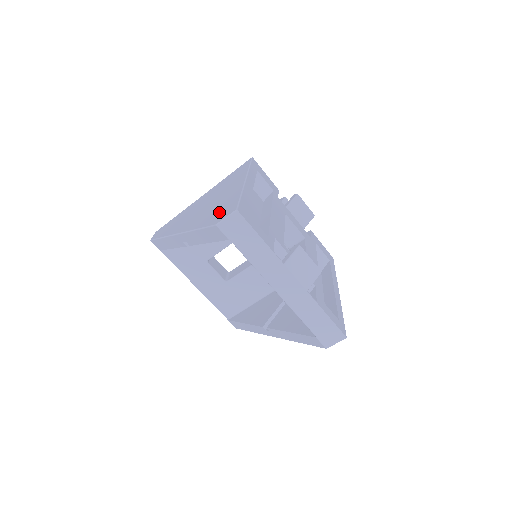
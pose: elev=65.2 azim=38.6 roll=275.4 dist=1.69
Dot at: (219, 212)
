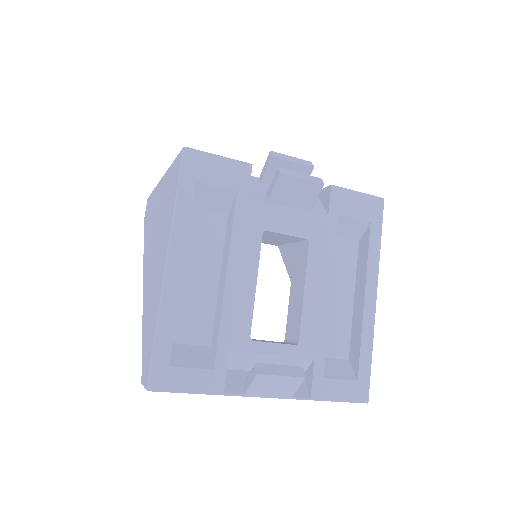
Dot at: (147, 340)
